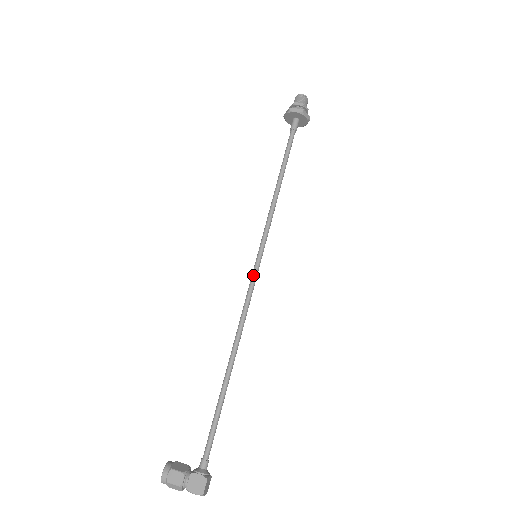
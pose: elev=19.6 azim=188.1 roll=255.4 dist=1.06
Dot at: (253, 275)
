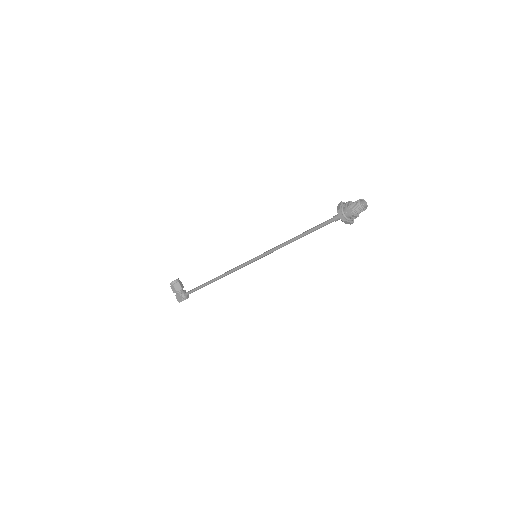
Dot at: (247, 263)
